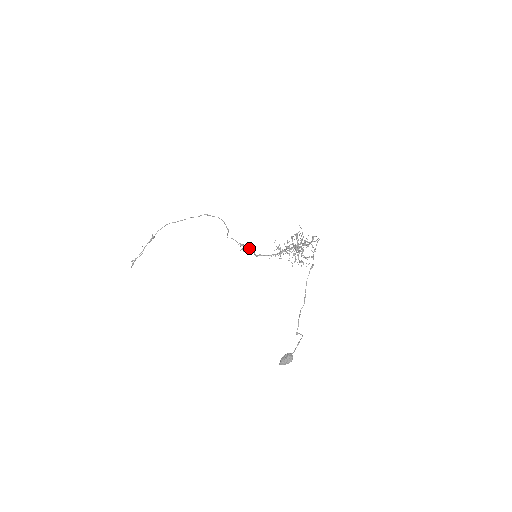
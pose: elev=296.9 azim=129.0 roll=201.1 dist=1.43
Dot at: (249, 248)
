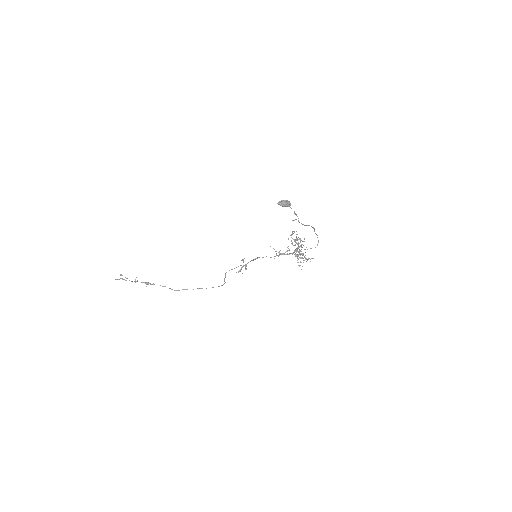
Dot at: (246, 268)
